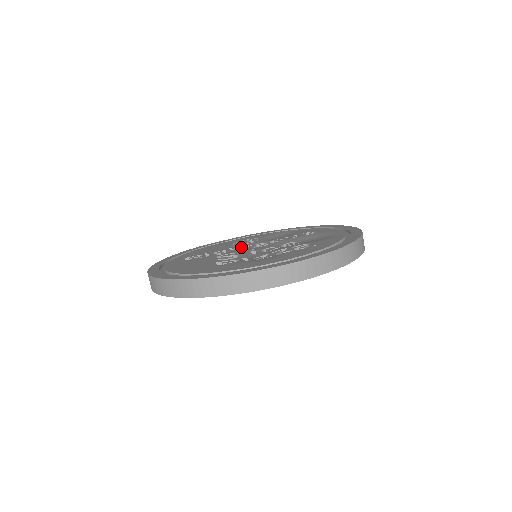
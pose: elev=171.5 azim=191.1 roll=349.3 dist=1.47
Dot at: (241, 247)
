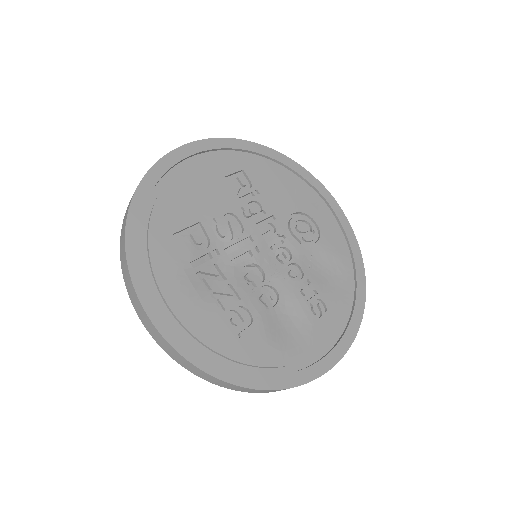
Dot at: (276, 230)
